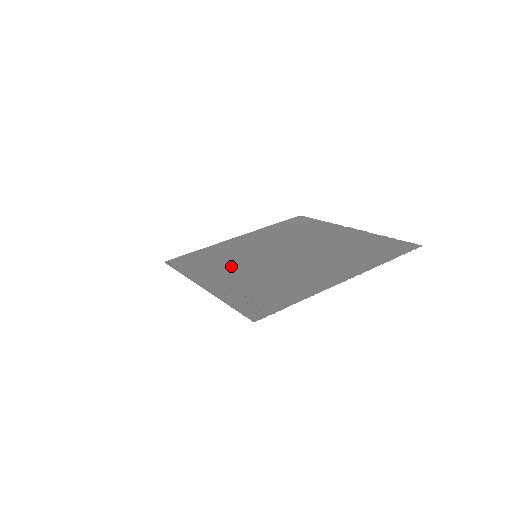
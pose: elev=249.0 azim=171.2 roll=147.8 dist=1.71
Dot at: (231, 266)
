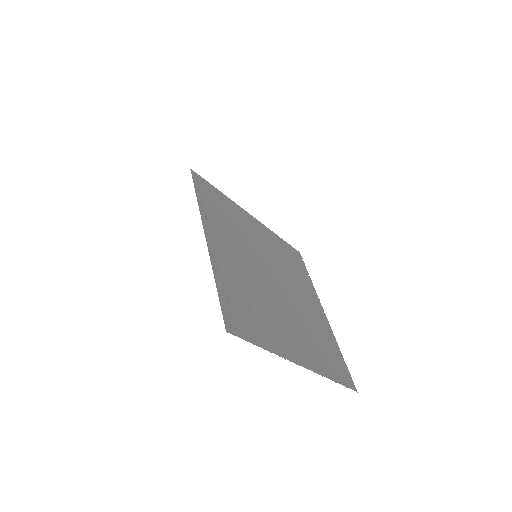
Dot at: (236, 243)
